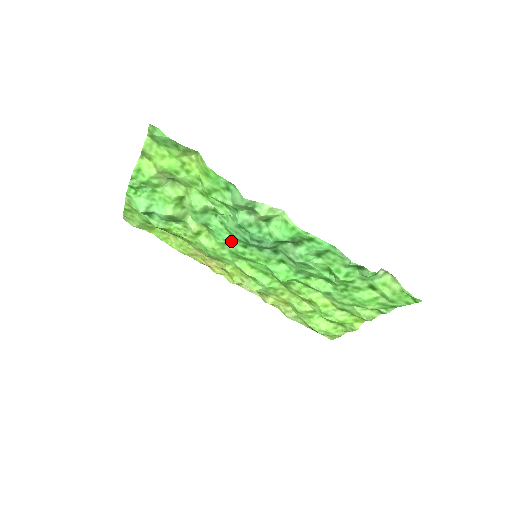
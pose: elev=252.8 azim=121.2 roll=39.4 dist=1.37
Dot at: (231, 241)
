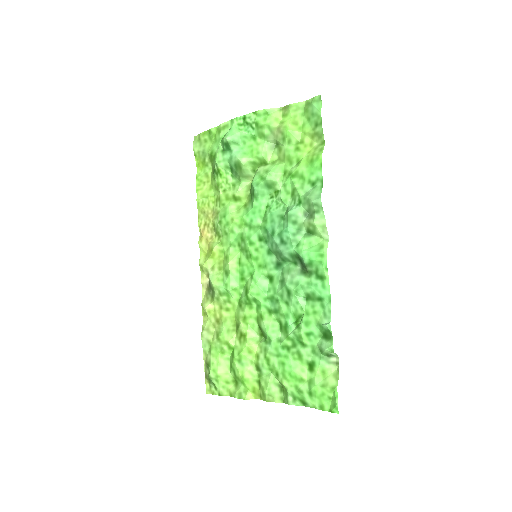
Dot at: (256, 225)
